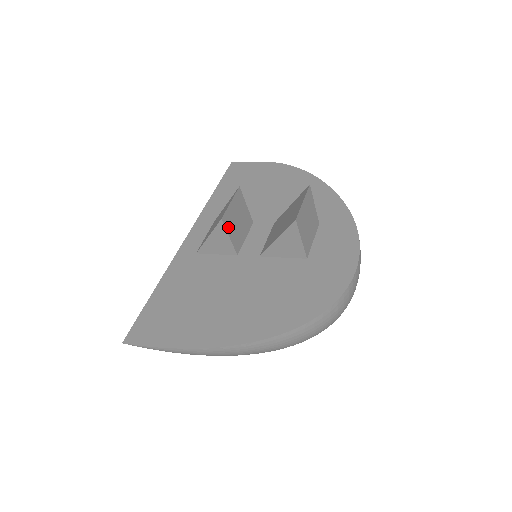
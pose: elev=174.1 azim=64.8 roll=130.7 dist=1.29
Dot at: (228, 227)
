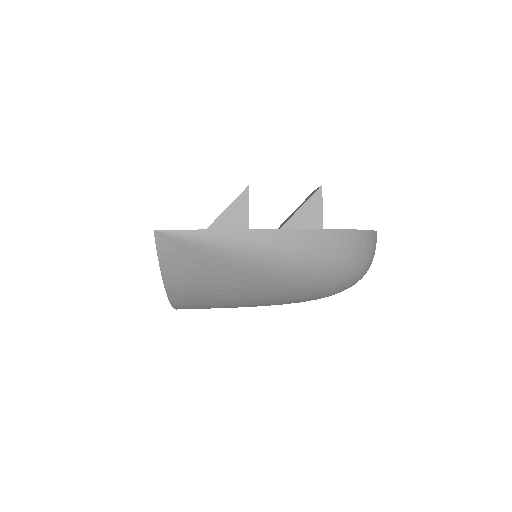
Dot at: (248, 201)
